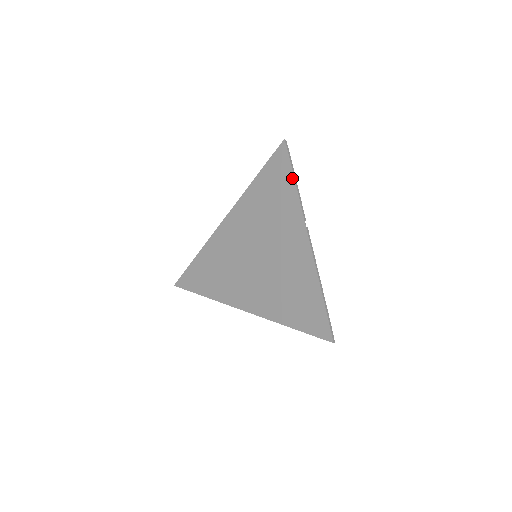
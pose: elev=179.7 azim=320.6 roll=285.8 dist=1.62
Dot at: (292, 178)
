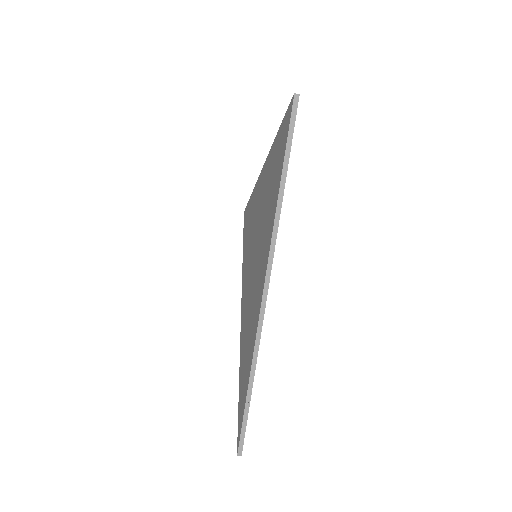
Dot at: (250, 200)
